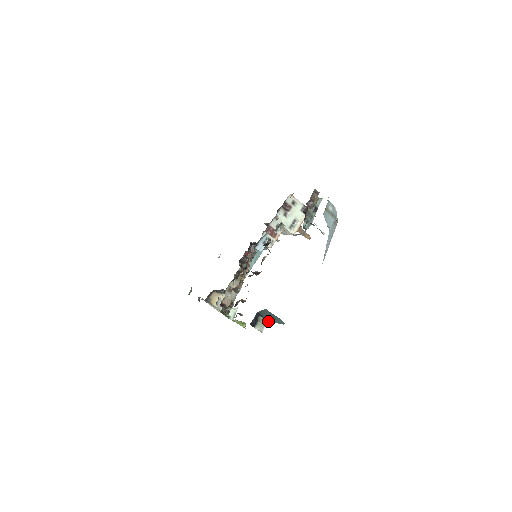
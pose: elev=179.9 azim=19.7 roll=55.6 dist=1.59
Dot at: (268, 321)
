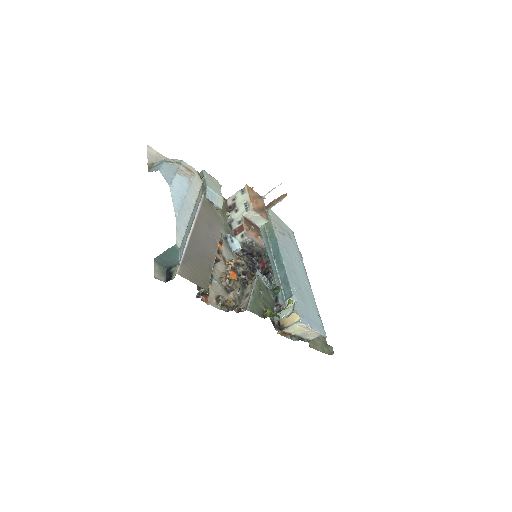
Dot at: (178, 263)
